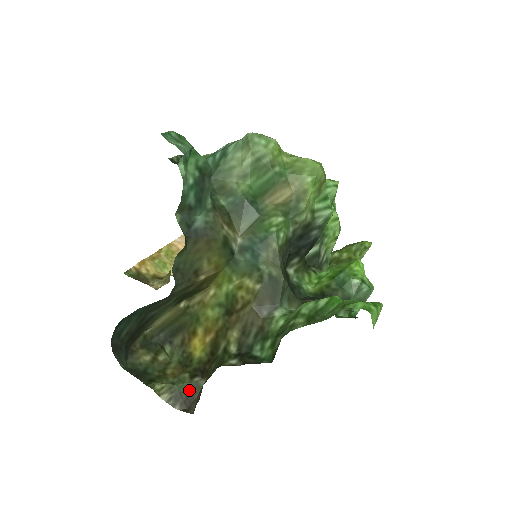
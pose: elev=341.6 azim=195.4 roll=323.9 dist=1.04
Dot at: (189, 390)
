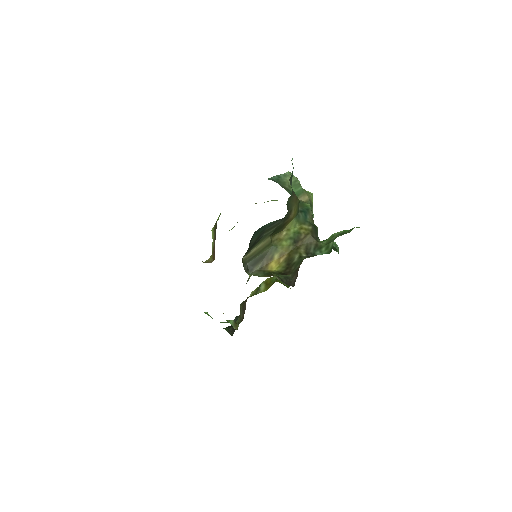
Dot at: (286, 278)
